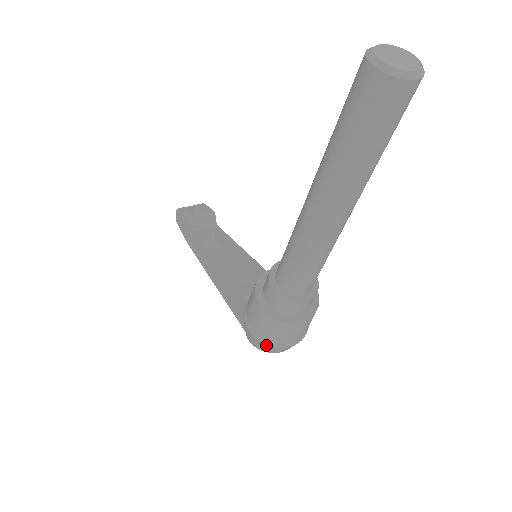
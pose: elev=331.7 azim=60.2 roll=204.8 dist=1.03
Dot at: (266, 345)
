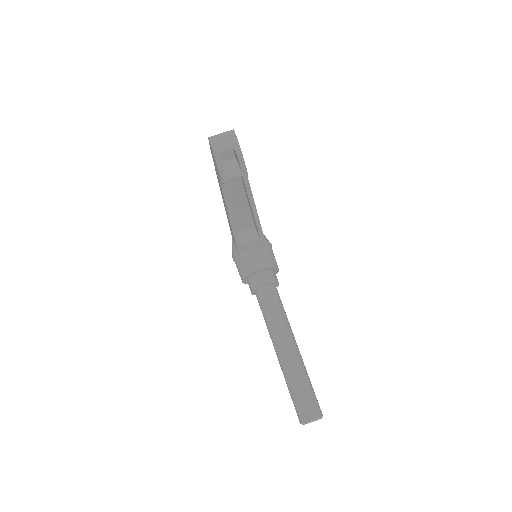
Dot at: occluded
